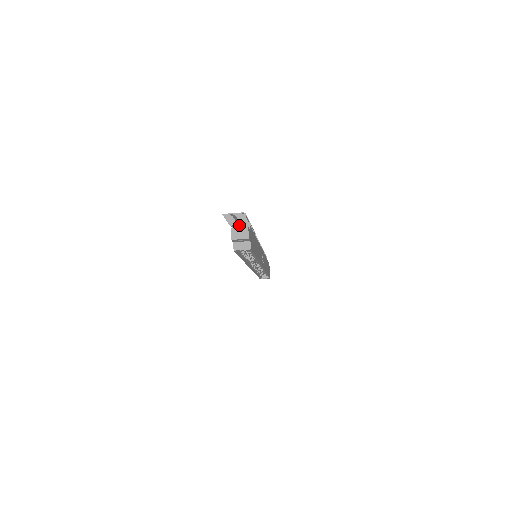
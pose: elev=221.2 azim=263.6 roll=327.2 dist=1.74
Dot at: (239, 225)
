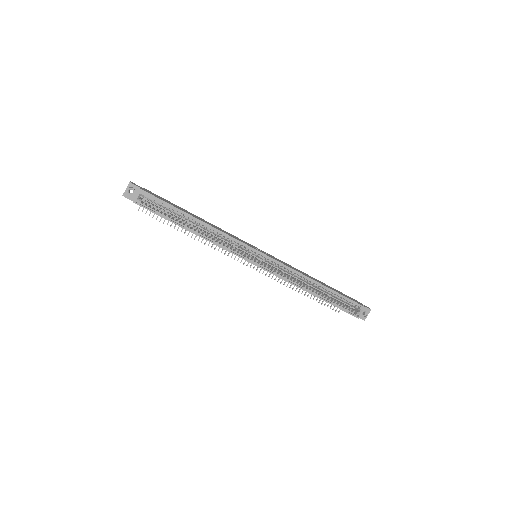
Dot at: occluded
